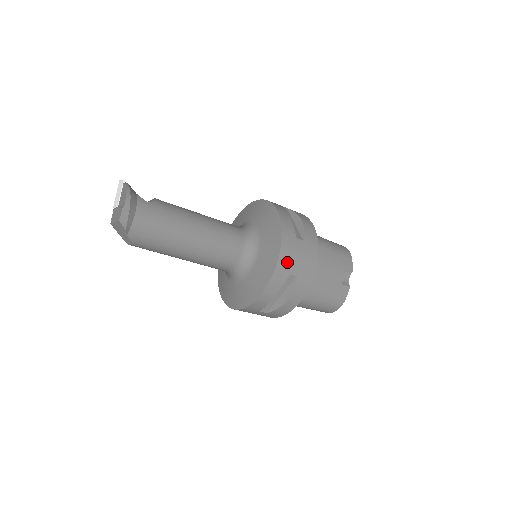
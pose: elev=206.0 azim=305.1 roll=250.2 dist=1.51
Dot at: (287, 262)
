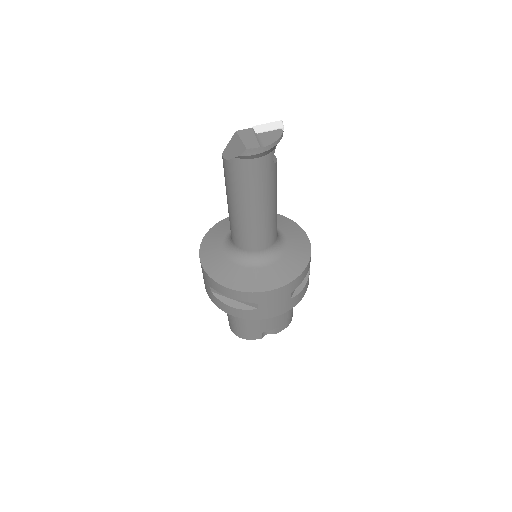
Dot at: (268, 298)
